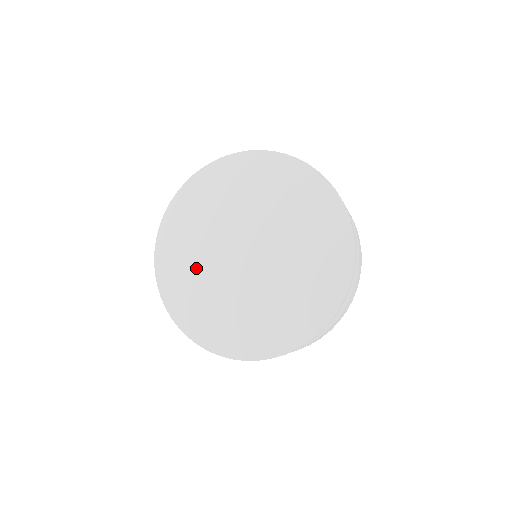
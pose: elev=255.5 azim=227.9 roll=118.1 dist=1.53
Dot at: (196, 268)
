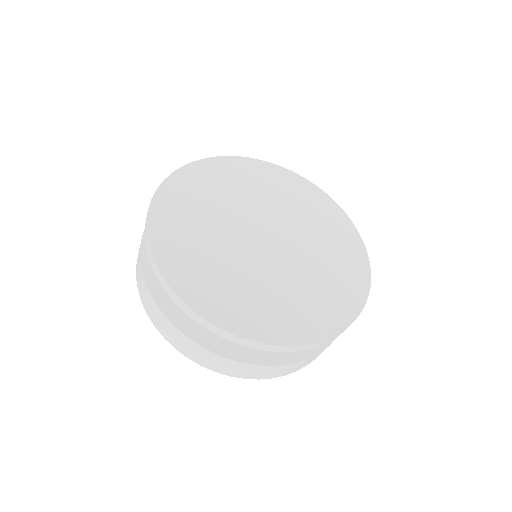
Dot at: (227, 271)
